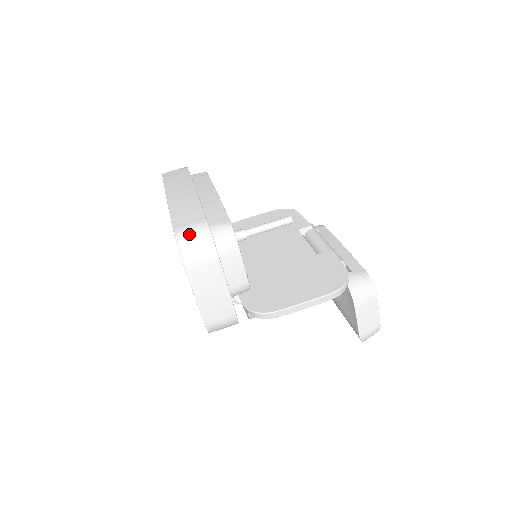
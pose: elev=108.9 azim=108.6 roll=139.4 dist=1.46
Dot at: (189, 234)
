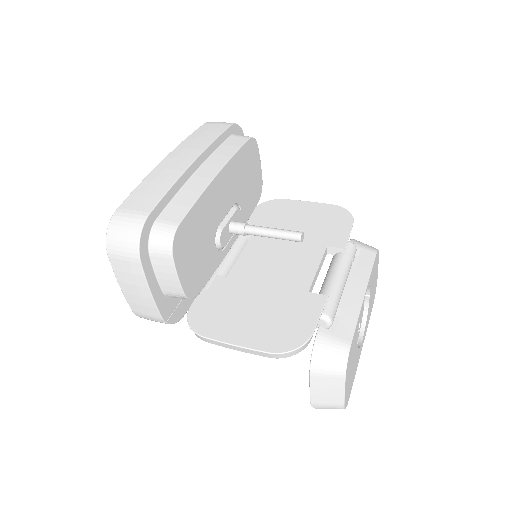
Dot at: (122, 222)
